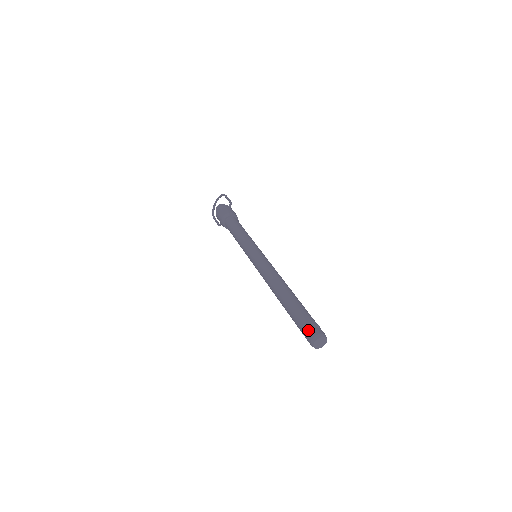
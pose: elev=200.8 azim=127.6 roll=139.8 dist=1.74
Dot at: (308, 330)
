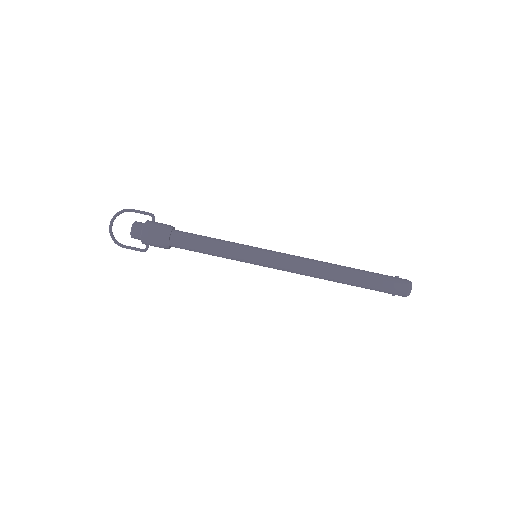
Dot at: (399, 284)
